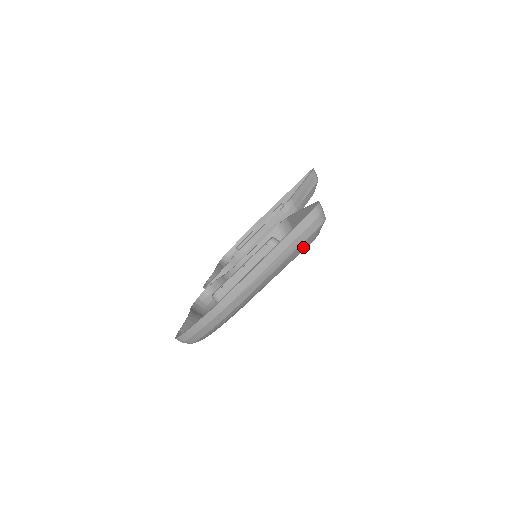
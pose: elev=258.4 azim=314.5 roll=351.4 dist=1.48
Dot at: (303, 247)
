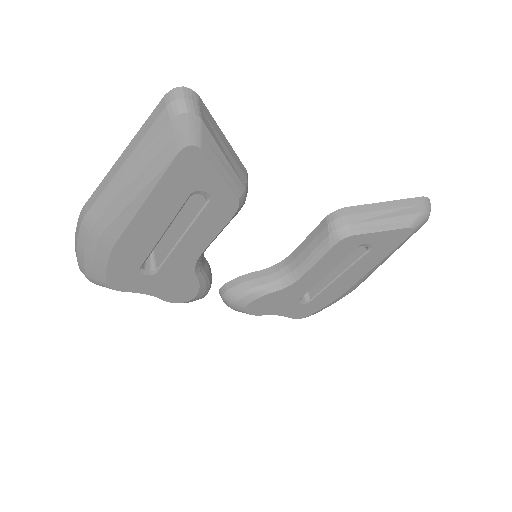
Dot at: (164, 154)
